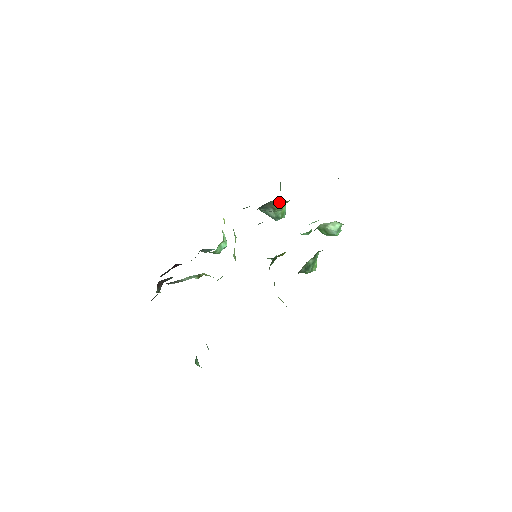
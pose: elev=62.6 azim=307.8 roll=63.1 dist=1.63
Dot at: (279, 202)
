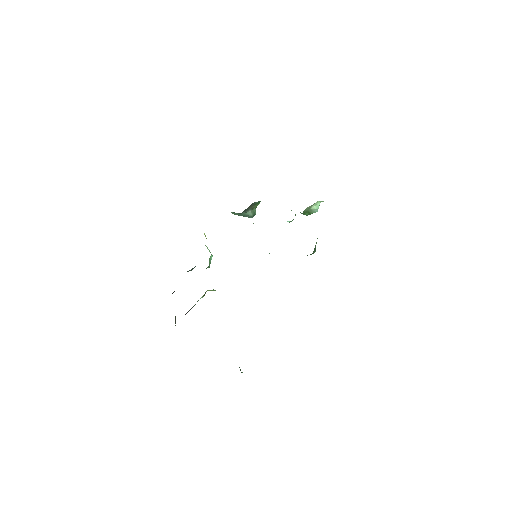
Dot at: (258, 201)
